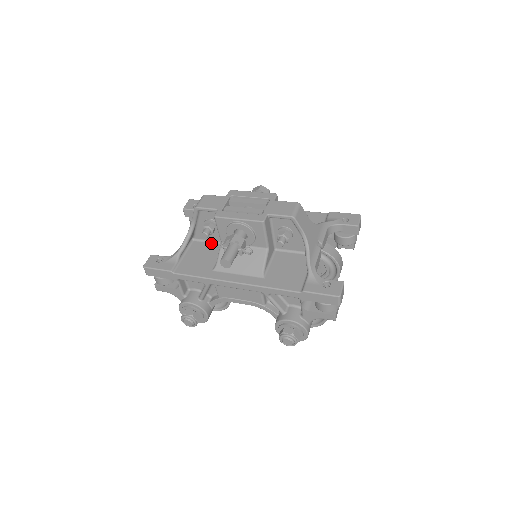
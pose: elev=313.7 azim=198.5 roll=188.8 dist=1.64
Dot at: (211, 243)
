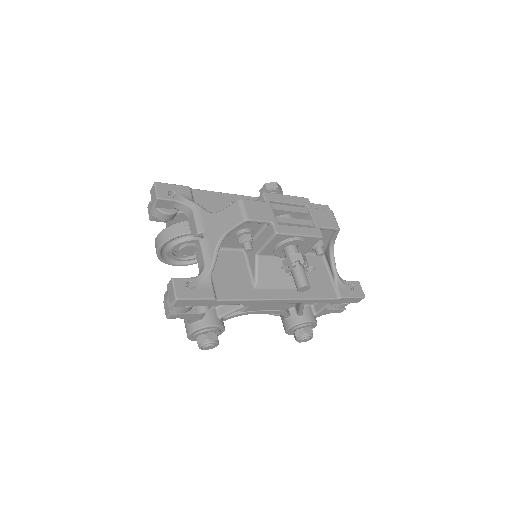
Dot at: (227, 251)
